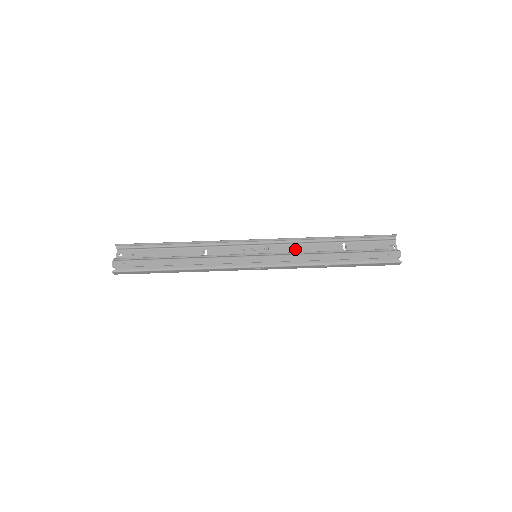
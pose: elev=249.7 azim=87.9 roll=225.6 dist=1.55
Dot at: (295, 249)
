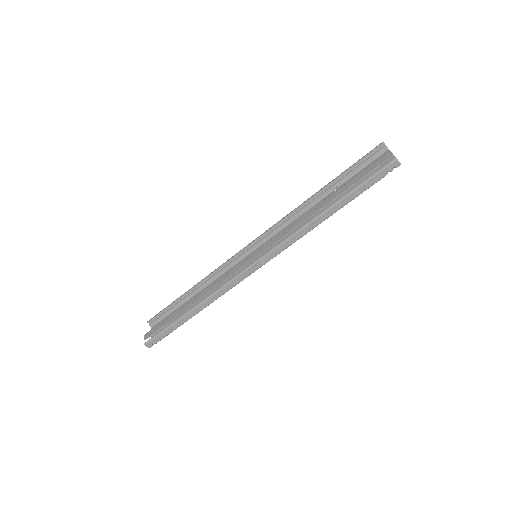
Dot at: occluded
